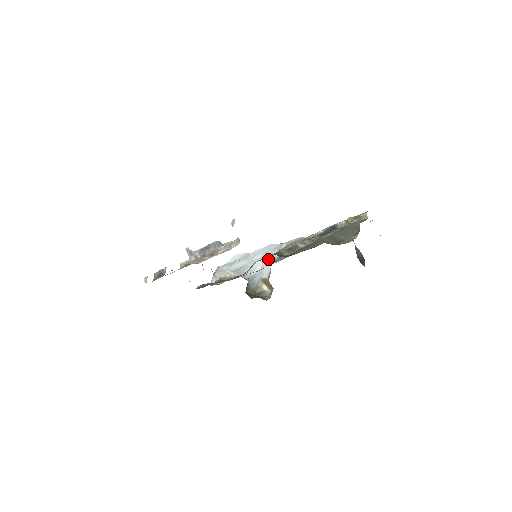
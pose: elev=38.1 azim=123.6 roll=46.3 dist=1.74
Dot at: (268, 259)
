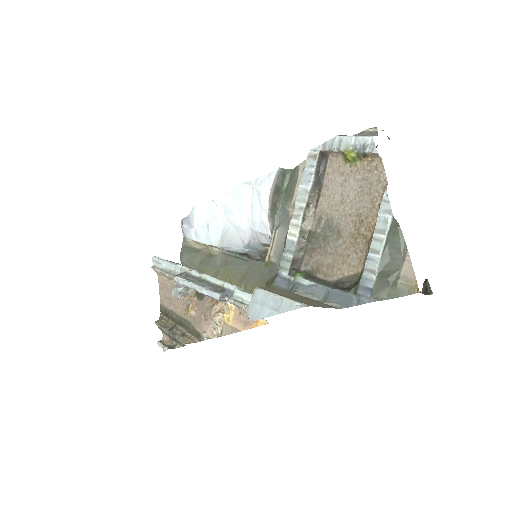
Dot at: (256, 223)
